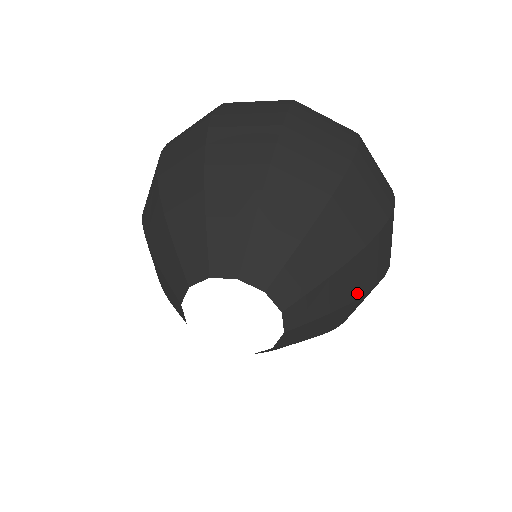
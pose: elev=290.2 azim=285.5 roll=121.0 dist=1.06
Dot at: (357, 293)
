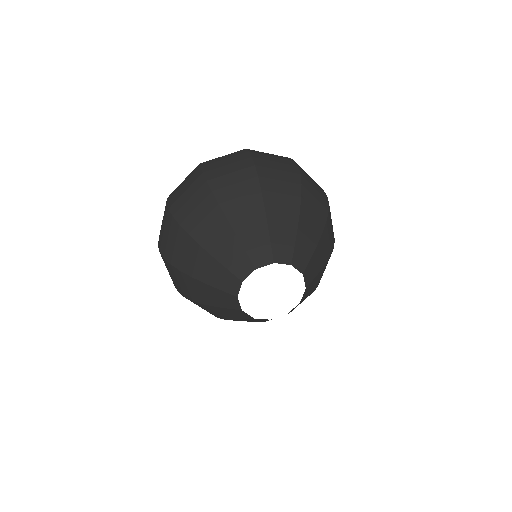
Dot at: (329, 253)
